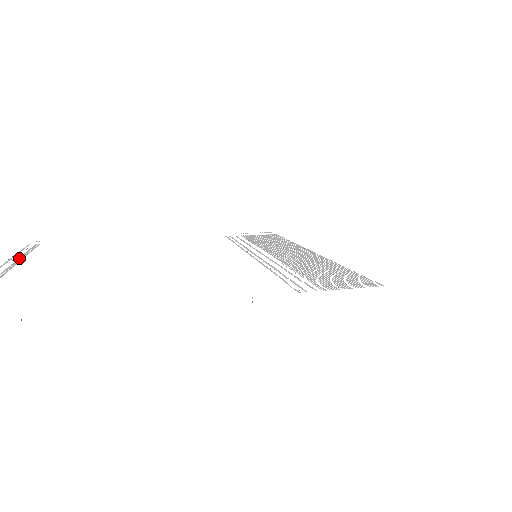
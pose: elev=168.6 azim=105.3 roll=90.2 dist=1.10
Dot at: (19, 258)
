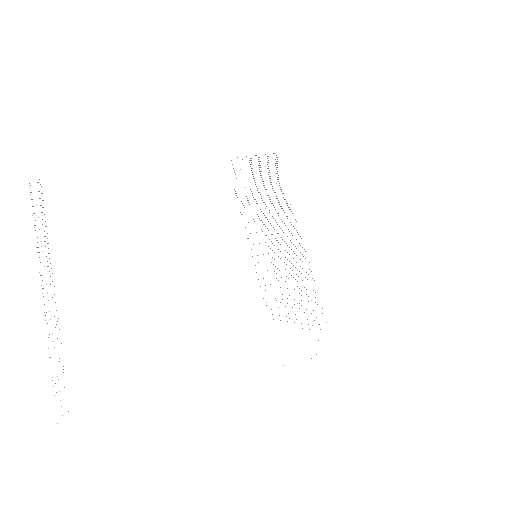
Dot at: occluded
